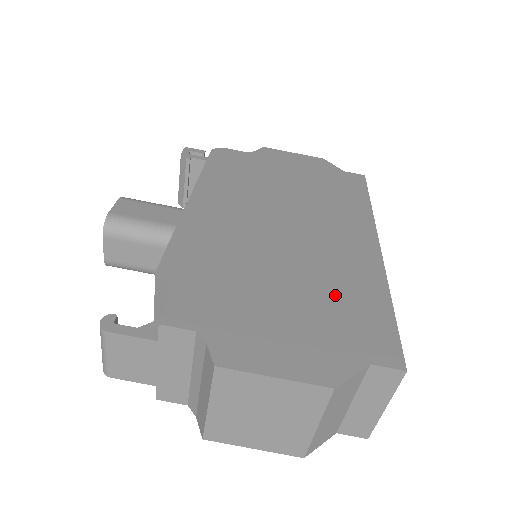
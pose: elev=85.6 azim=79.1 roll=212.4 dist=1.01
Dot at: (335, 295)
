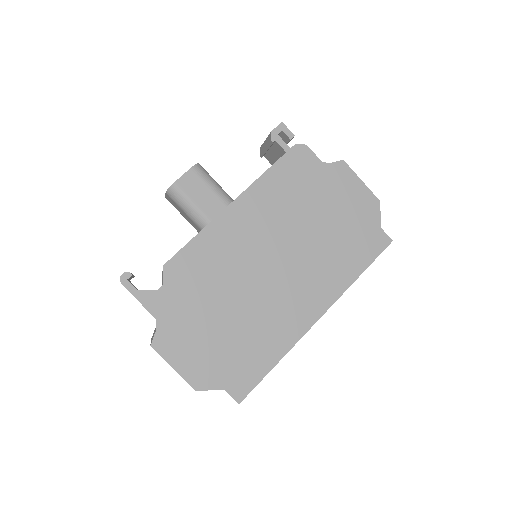
Dot at: (250, 339)
